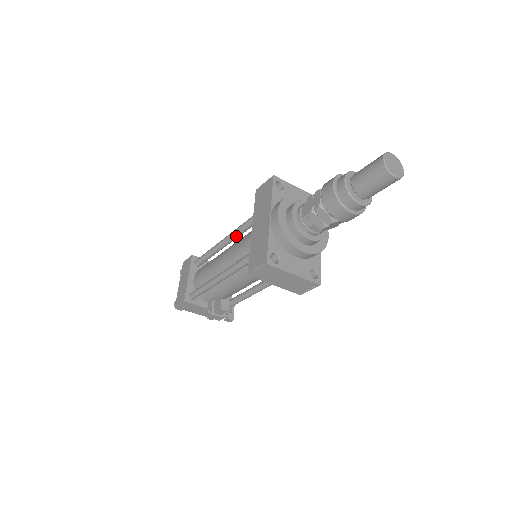
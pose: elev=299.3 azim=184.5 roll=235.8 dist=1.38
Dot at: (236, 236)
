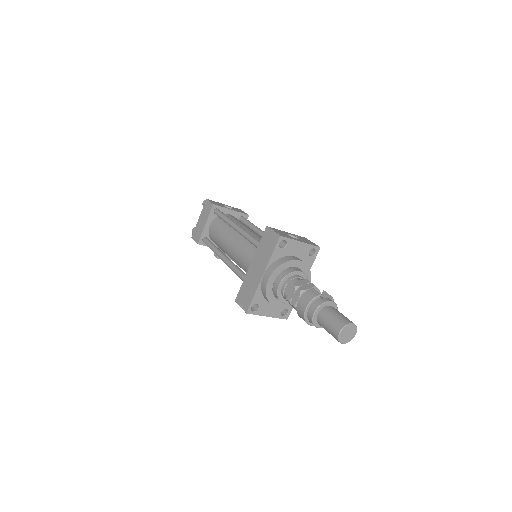
Dot at: (244, 237)
